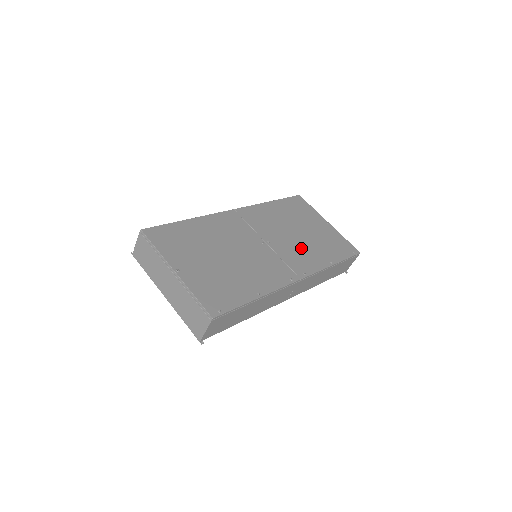
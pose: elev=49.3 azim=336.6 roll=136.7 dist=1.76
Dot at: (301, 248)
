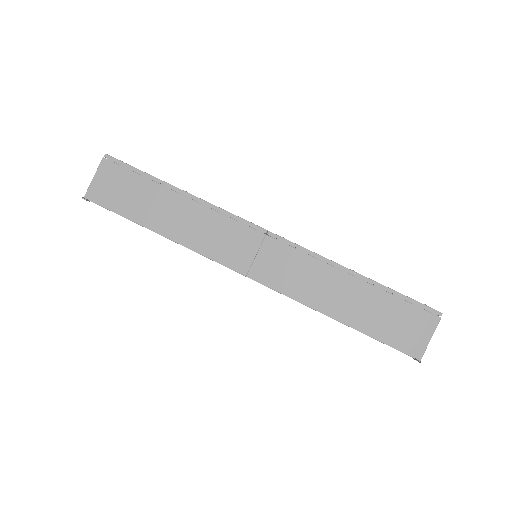
Dot at: occluded
